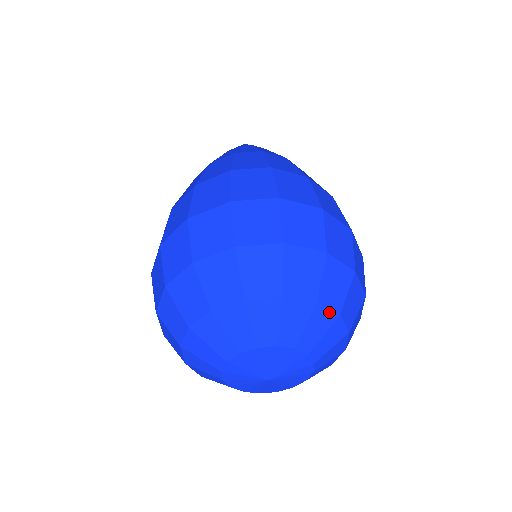
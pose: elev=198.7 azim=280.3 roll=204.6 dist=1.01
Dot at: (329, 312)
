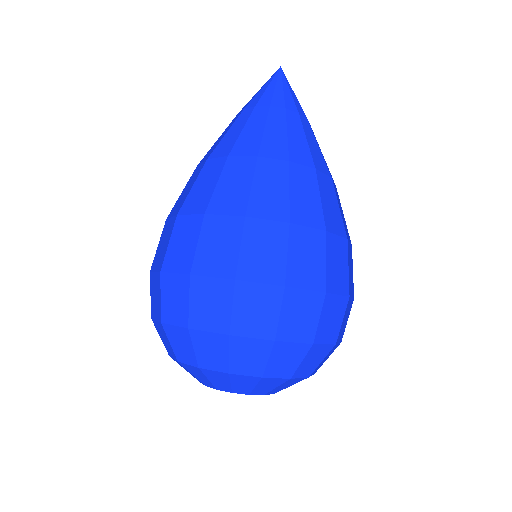
Dot at: occluded
